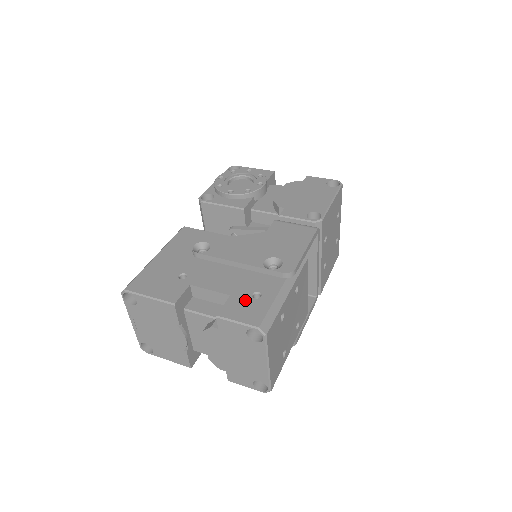
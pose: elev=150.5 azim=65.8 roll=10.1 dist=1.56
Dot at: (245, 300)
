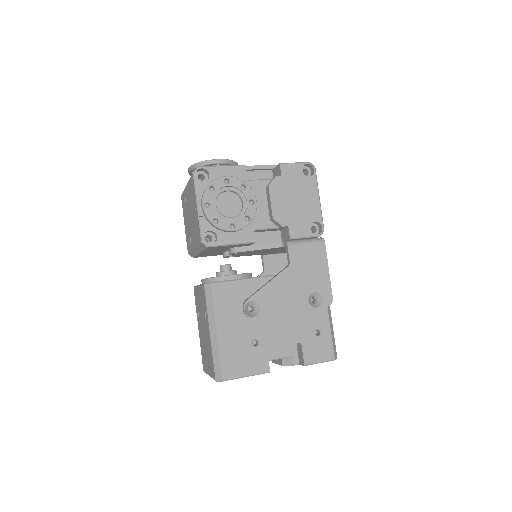
Dot at: (313, 342)
